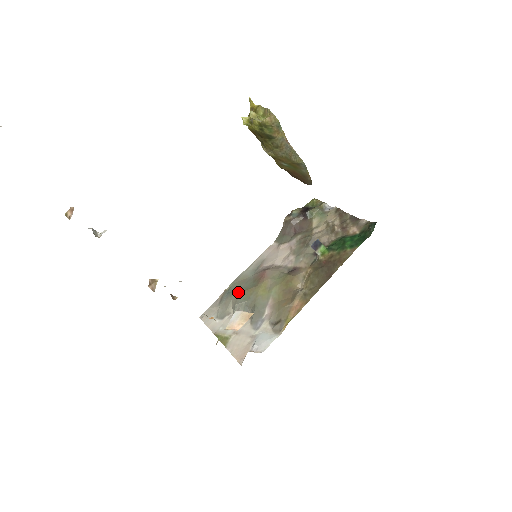
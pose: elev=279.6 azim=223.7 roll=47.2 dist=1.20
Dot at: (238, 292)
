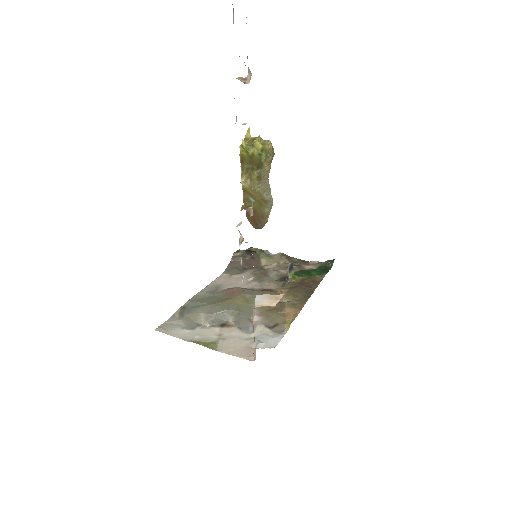
Dot at: (207, 305)
